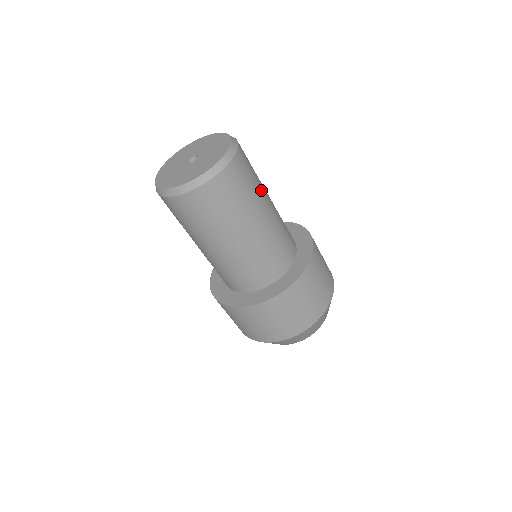
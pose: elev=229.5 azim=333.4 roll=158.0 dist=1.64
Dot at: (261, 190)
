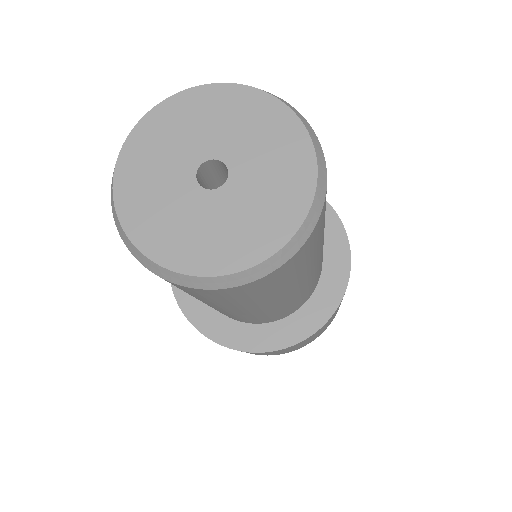
Dot at: occluded
